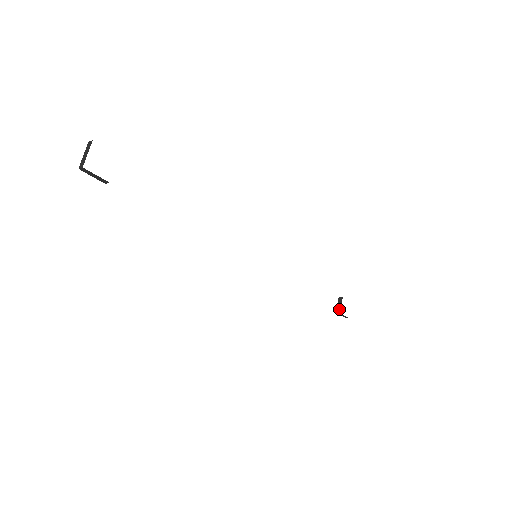
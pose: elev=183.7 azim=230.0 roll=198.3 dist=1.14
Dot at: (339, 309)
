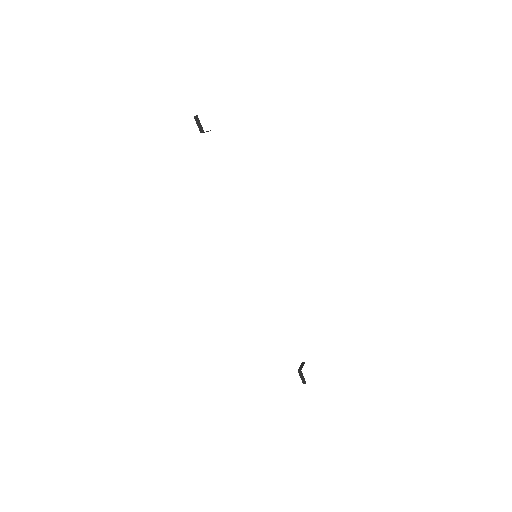
Dot at: (301, 368)
